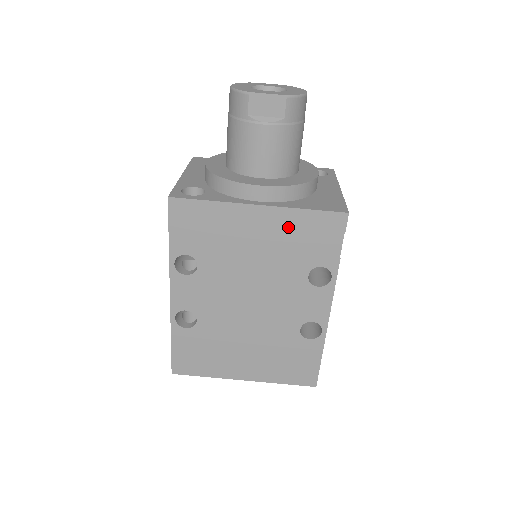
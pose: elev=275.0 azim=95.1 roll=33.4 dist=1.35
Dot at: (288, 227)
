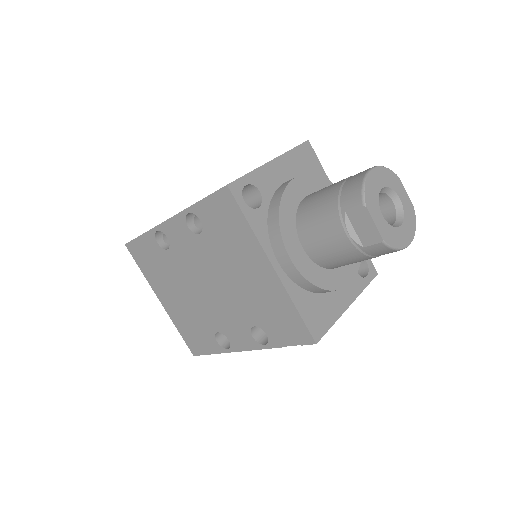
Dot at: (275, 298)
